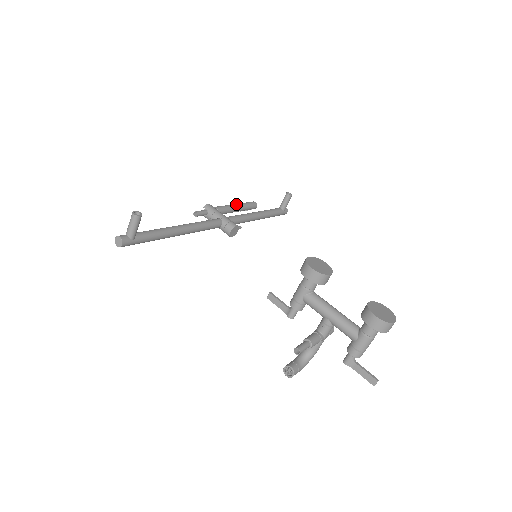
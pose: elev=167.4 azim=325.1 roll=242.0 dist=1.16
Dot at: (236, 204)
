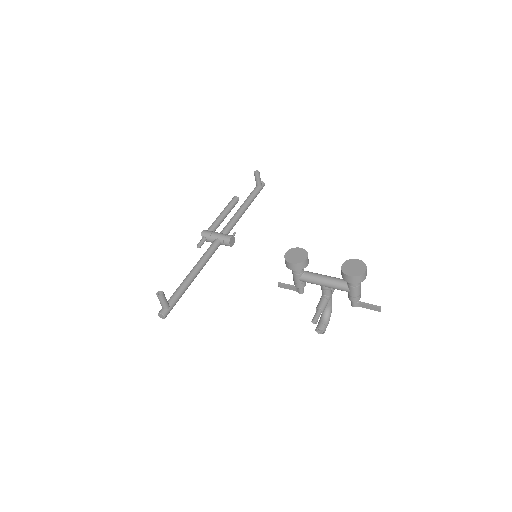
Dot at: (222, 212)
